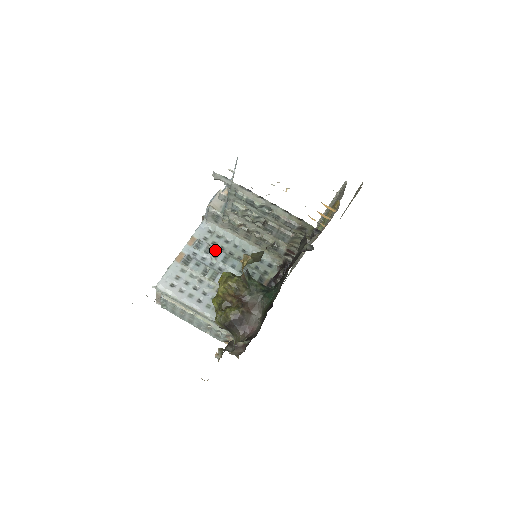
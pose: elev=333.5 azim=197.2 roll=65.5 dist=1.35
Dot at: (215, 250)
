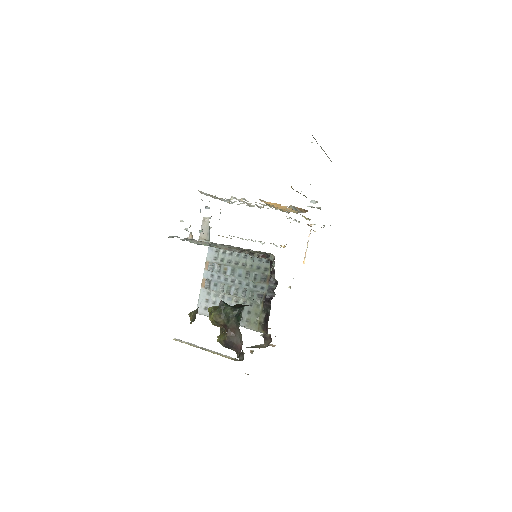
Dot at: (223, 267)
